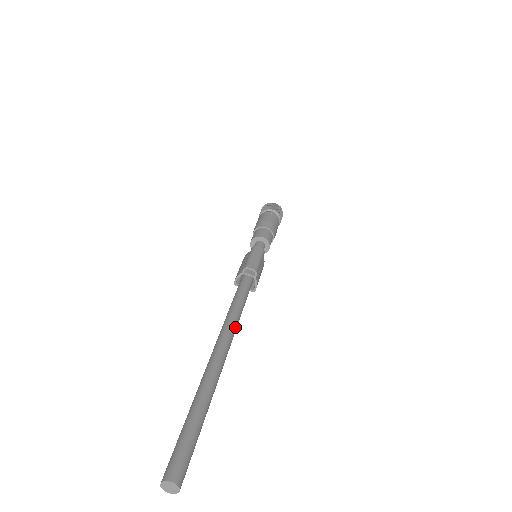
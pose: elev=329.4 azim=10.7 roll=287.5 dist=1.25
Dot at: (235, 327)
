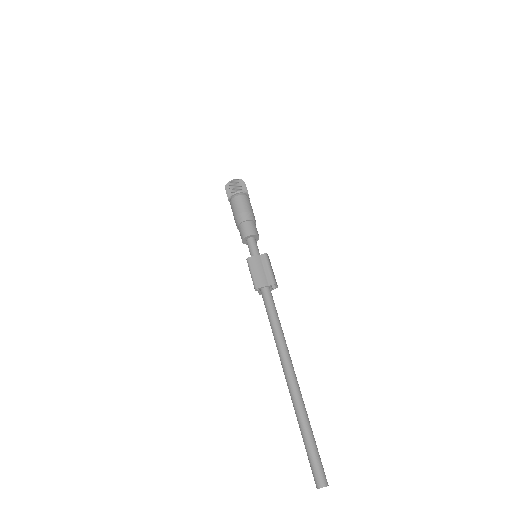
Dot at: occluded
